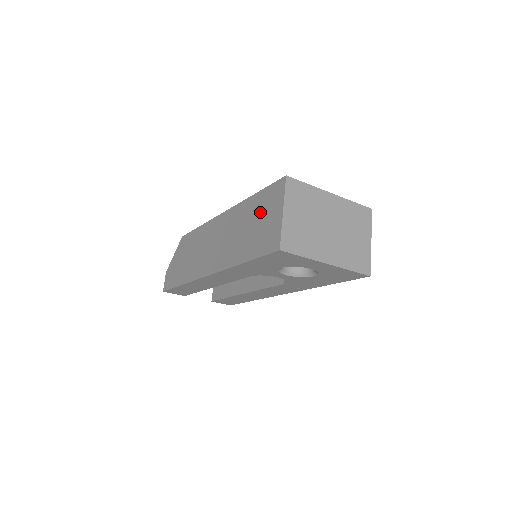
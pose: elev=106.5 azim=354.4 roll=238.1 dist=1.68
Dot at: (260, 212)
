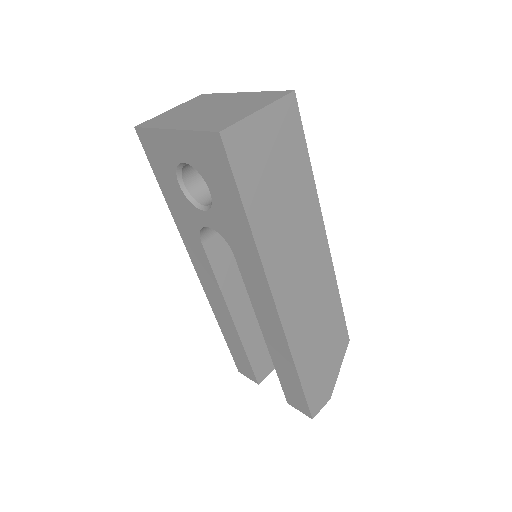
Dot at: occluded
